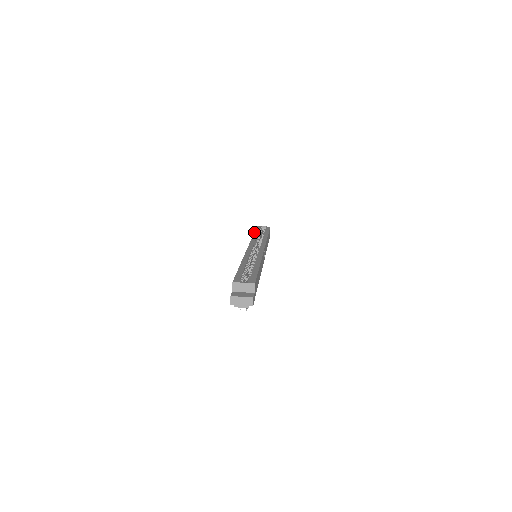
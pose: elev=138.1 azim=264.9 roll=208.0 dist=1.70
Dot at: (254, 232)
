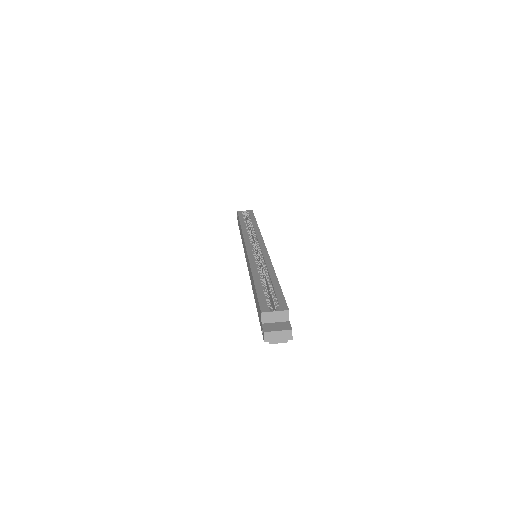
Dot at: occluded
